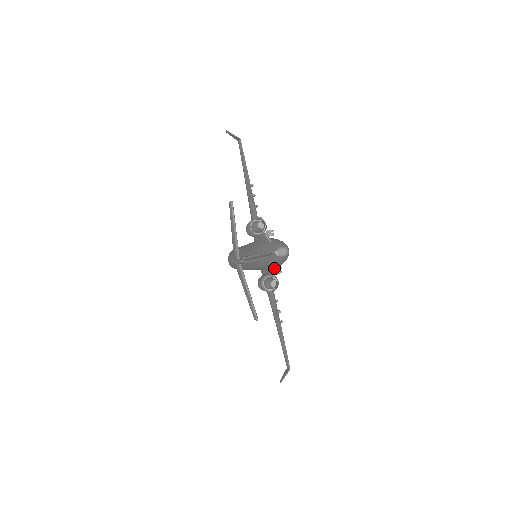
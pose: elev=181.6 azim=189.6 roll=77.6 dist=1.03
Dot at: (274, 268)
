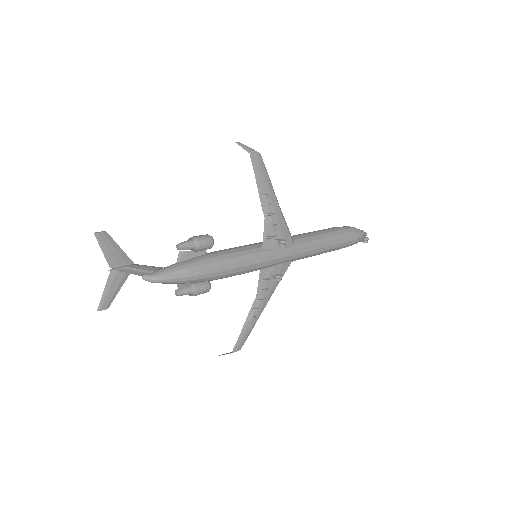
Dot at: occluded
